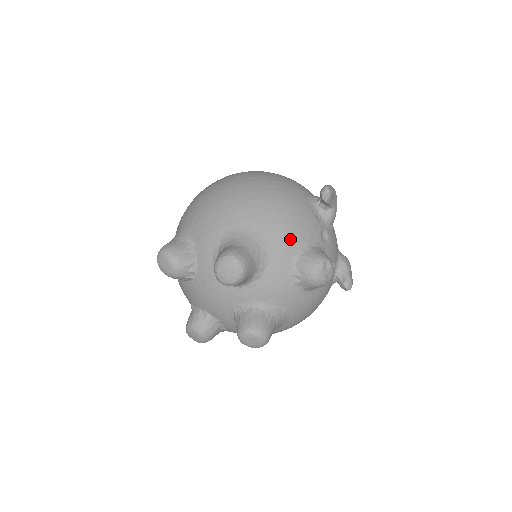
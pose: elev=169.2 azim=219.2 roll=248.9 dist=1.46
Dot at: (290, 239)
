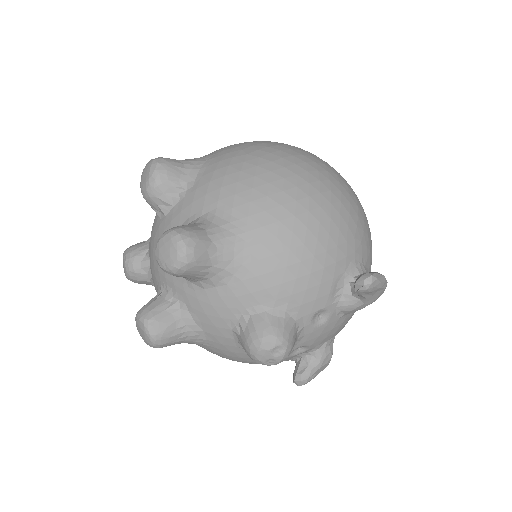
Dot at: (273, 286)
